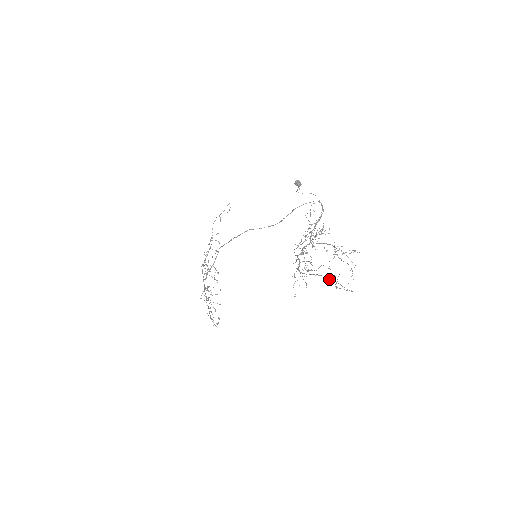
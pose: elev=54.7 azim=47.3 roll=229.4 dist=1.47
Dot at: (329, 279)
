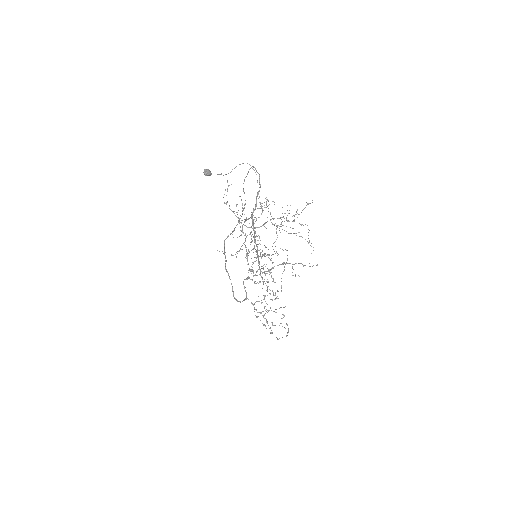
Dot at: occluded
